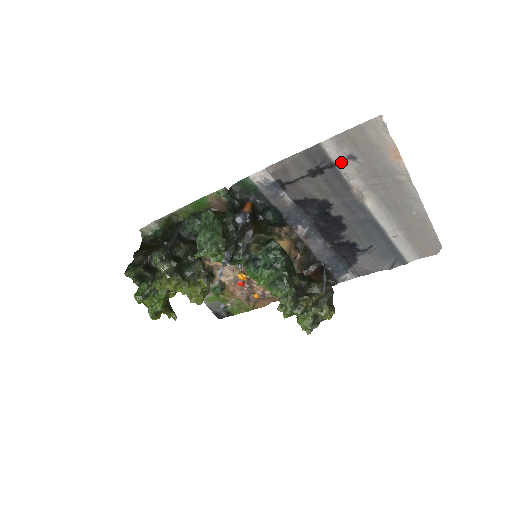
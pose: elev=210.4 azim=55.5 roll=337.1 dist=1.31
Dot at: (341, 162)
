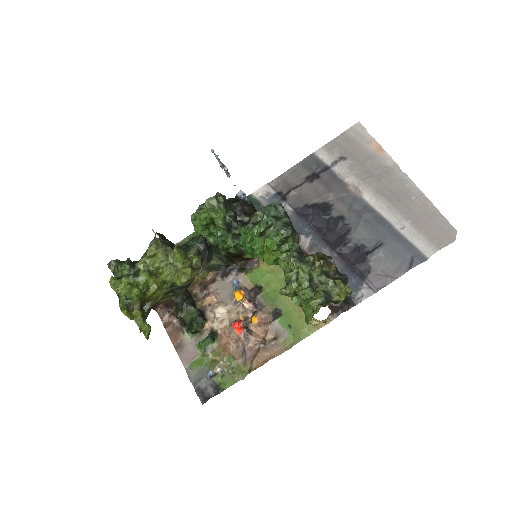
Dot at: (334, 164)
